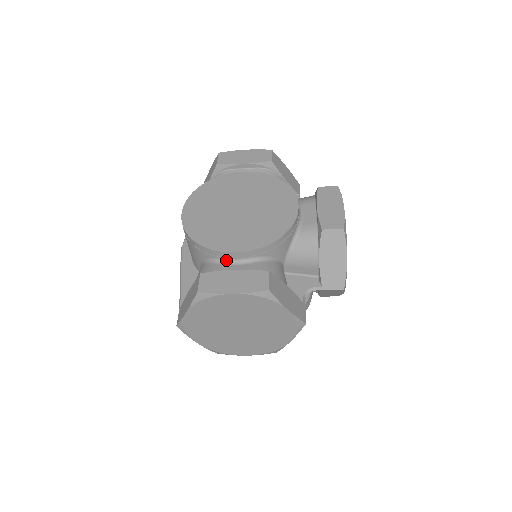
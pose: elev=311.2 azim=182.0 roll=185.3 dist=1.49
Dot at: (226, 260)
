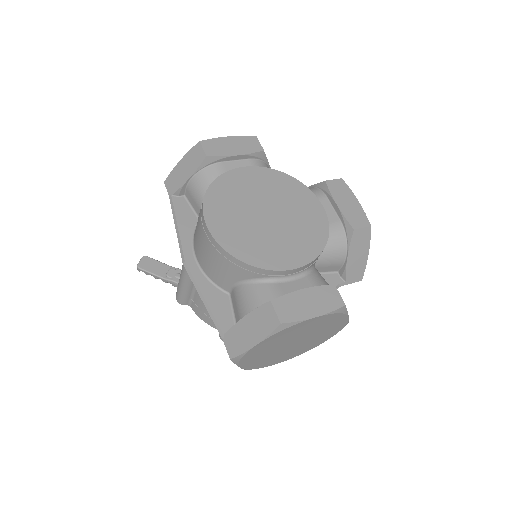
Dot at: (280, 278)
